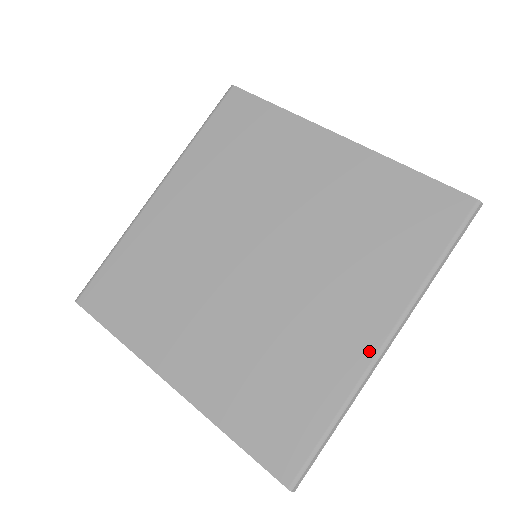
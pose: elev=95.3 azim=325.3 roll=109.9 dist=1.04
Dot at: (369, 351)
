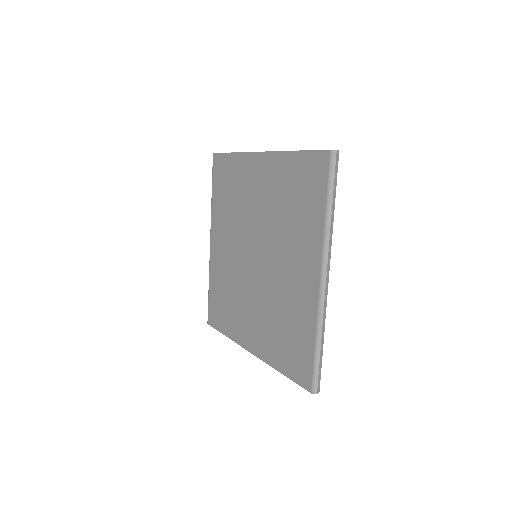
Dot at: (315, 289)
